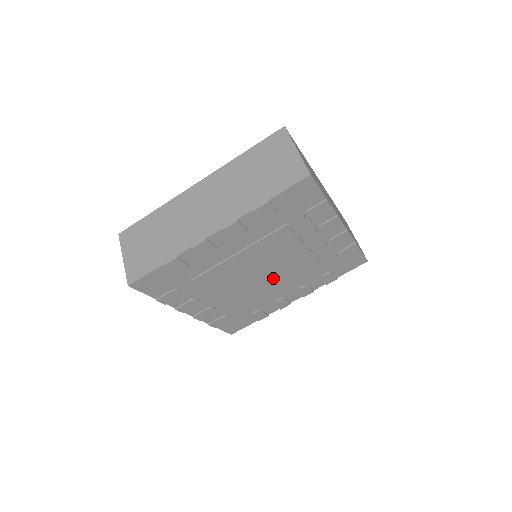
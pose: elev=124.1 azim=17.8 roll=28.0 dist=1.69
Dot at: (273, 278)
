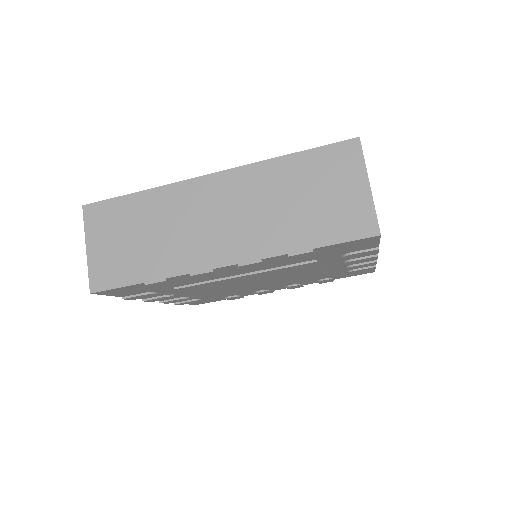
Dot at: (269, 283)
